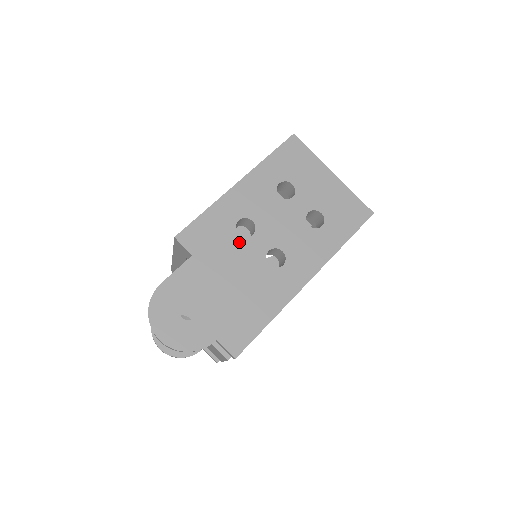
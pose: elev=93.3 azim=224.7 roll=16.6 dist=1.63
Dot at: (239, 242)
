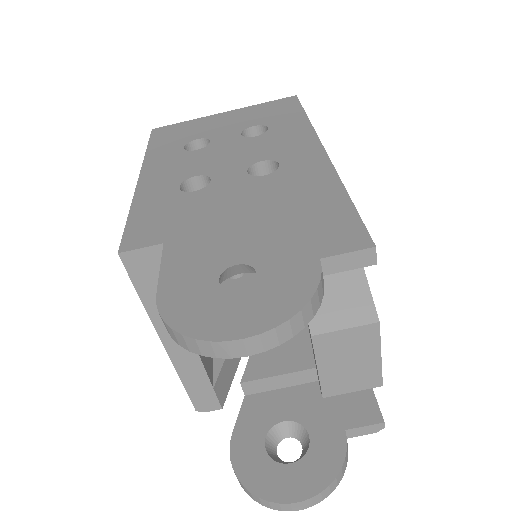
Dot at: (204, 194)
